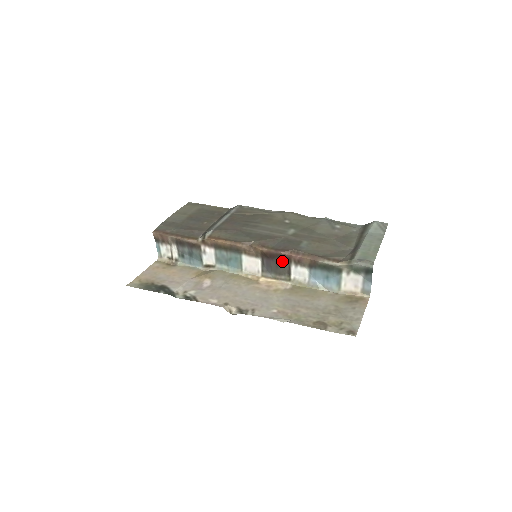
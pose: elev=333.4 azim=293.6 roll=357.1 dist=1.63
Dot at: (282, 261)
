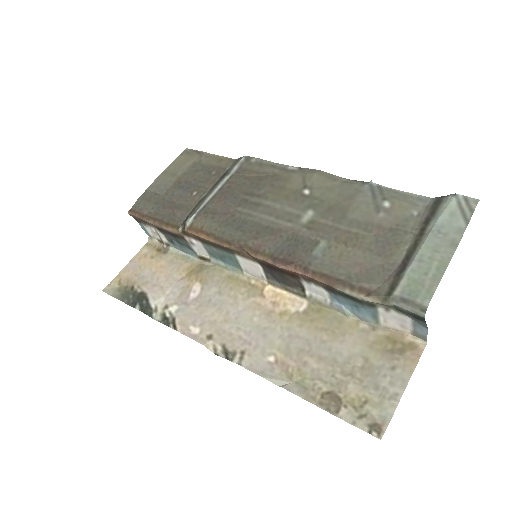
Dot at: (286, 275)
